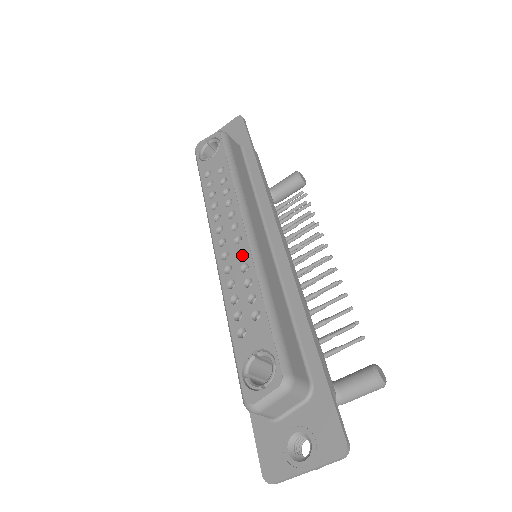
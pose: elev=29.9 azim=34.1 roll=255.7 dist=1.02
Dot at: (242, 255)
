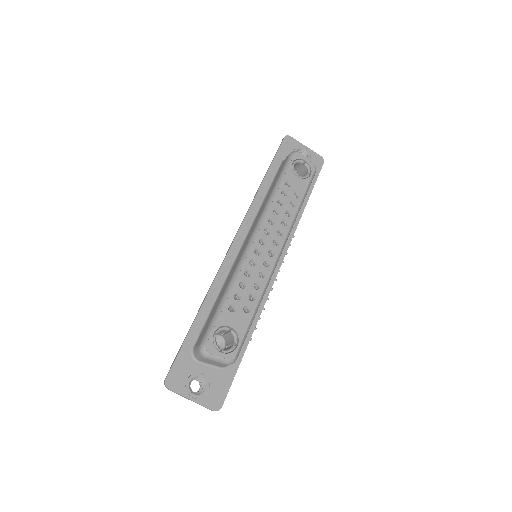
Dot at: (264, 263)
